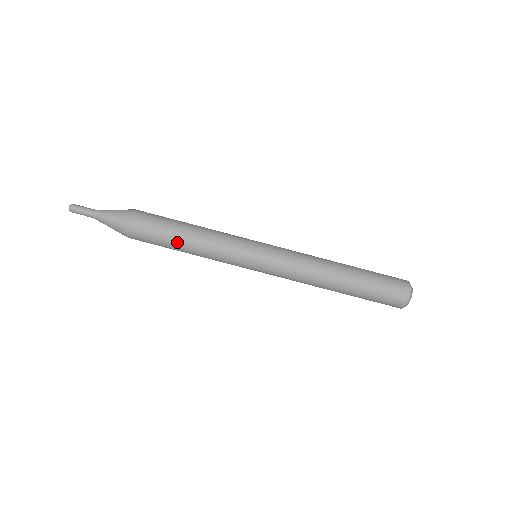
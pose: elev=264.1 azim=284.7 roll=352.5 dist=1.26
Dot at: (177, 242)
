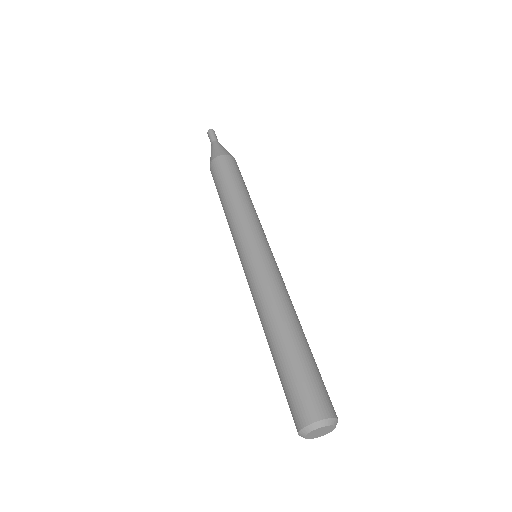
Dot at: (221, 198)
